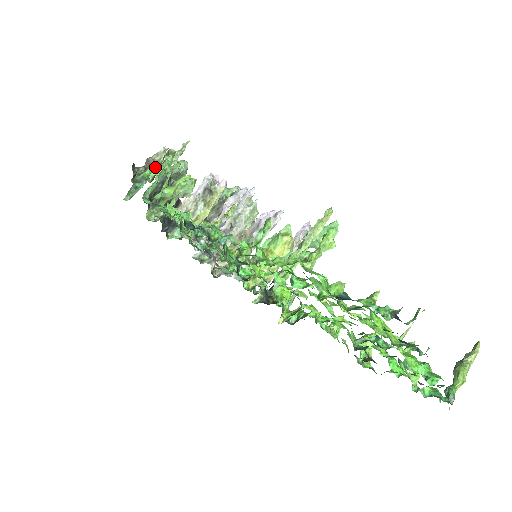
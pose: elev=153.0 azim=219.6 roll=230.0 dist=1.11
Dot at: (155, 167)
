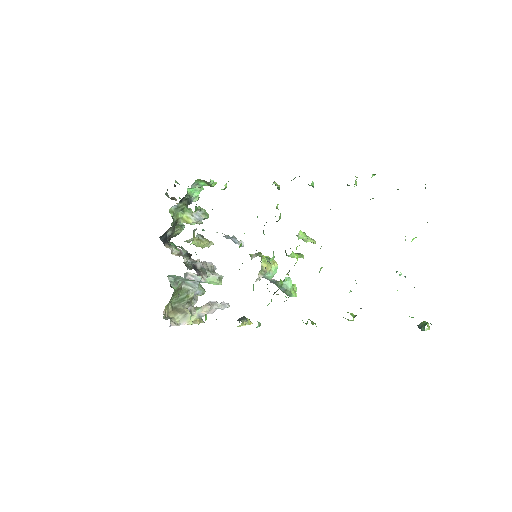
Dot at: occluded
